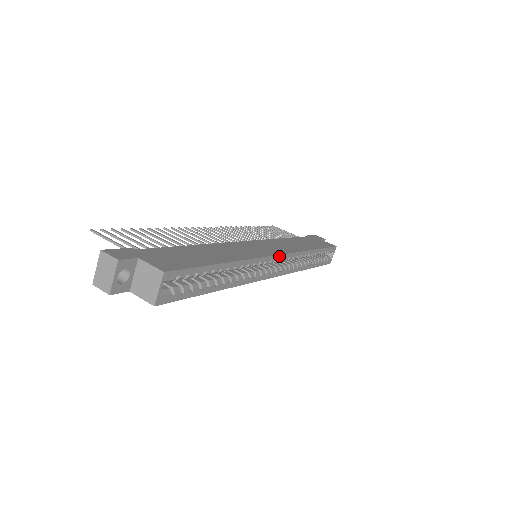
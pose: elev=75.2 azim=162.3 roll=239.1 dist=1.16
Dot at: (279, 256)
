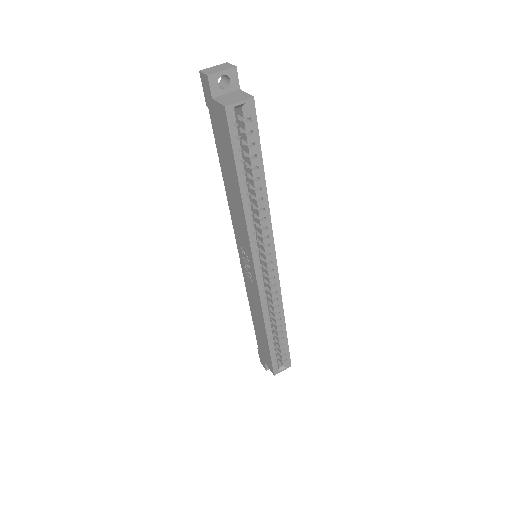
Dot at: (276, 265)
